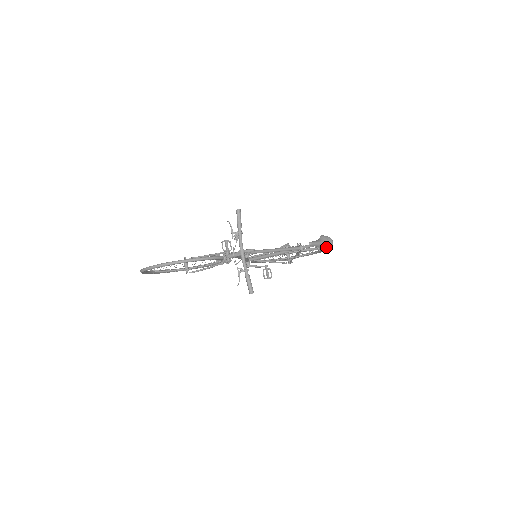
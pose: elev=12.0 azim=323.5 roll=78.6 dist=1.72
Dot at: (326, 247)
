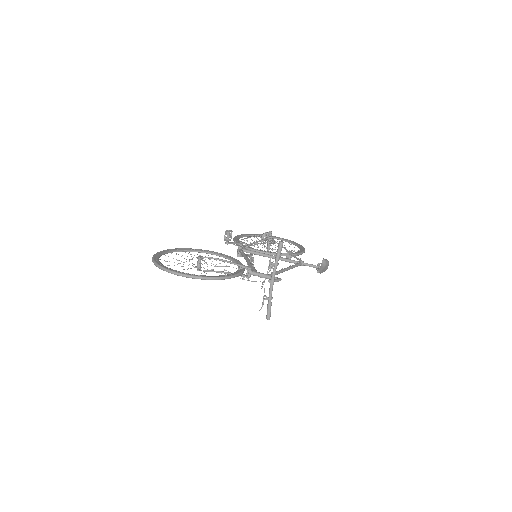
Dot at: (324, 271)
